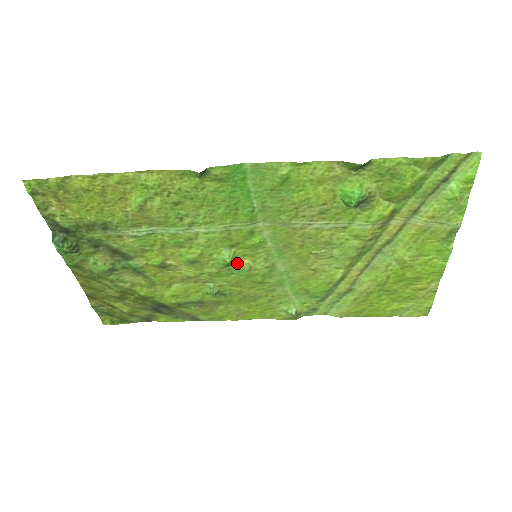
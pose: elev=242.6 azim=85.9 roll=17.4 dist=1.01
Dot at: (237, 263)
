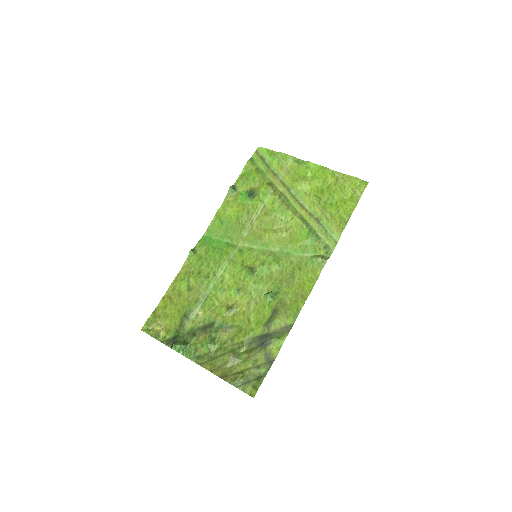
Dot at: (255, 269)
